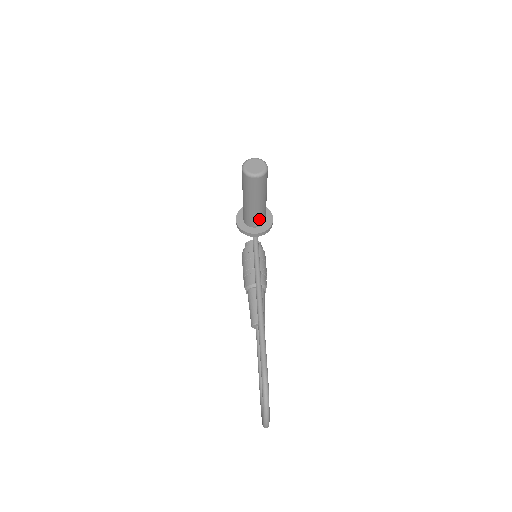
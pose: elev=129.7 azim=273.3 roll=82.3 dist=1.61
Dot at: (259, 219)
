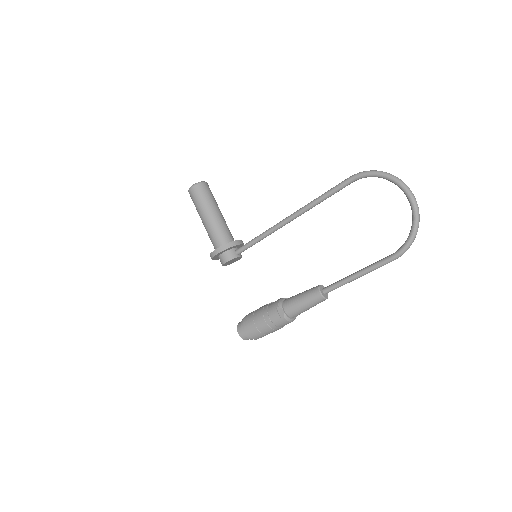
Dot at: (230, 233)
